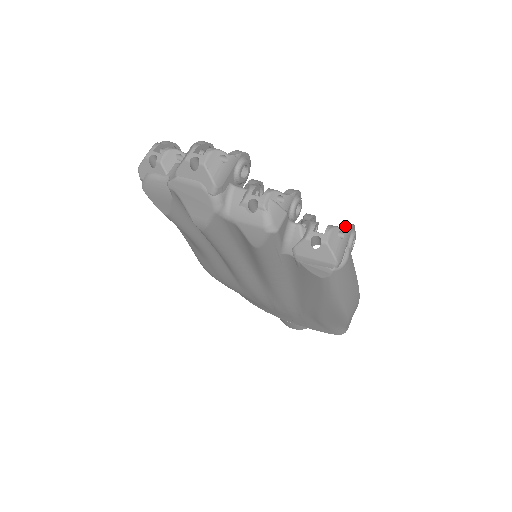
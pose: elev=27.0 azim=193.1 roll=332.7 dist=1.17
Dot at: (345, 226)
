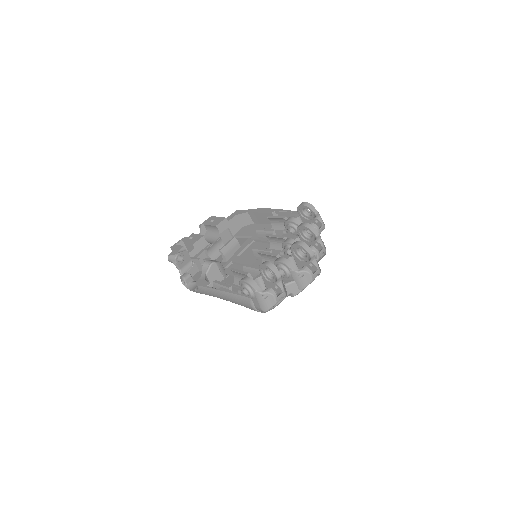
Dot at: (313, 210)
